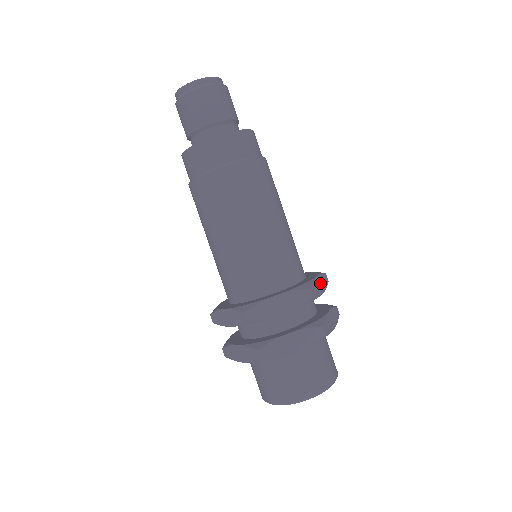
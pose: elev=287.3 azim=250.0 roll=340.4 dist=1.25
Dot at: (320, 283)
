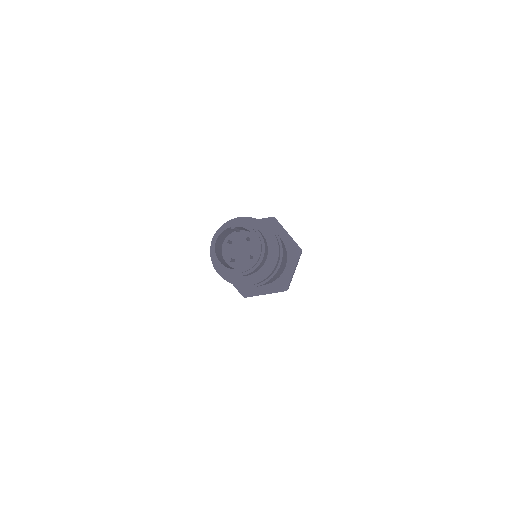
Dot at: occluded
